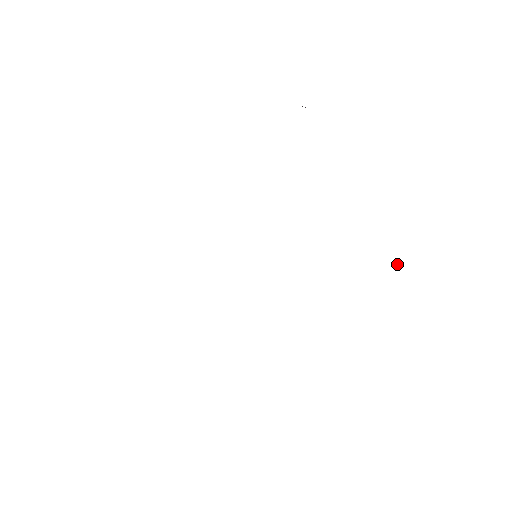
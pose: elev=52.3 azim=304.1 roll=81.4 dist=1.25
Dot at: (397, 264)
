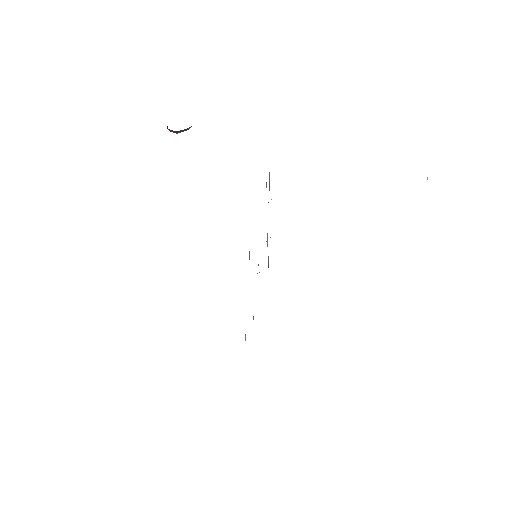
Dot at: occluded
